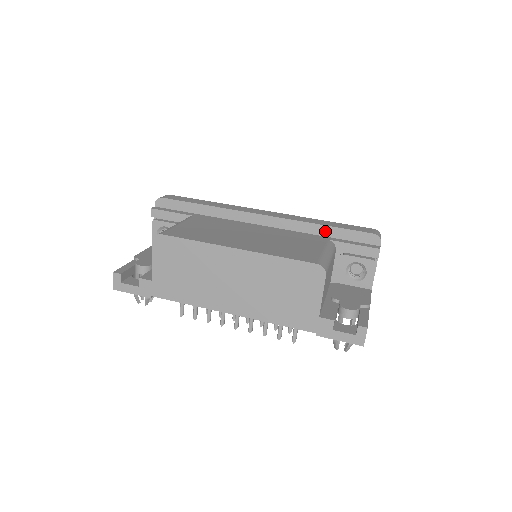
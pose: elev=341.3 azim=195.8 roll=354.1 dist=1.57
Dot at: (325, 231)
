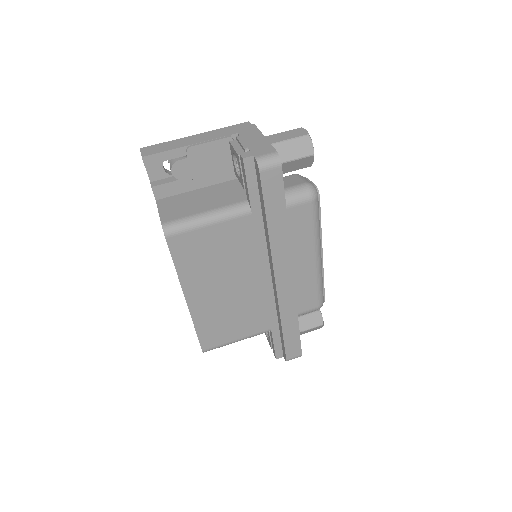
Dot at: (280, 327)
